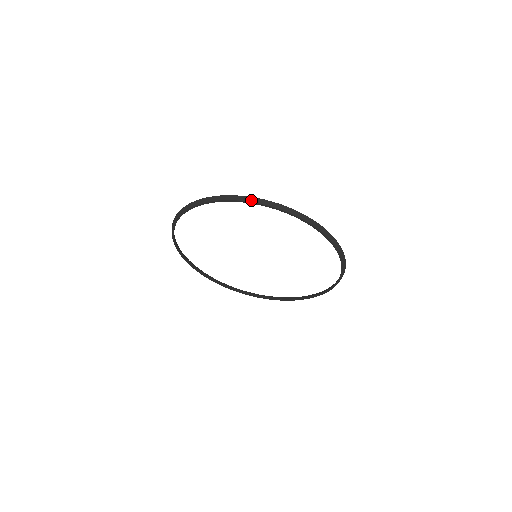
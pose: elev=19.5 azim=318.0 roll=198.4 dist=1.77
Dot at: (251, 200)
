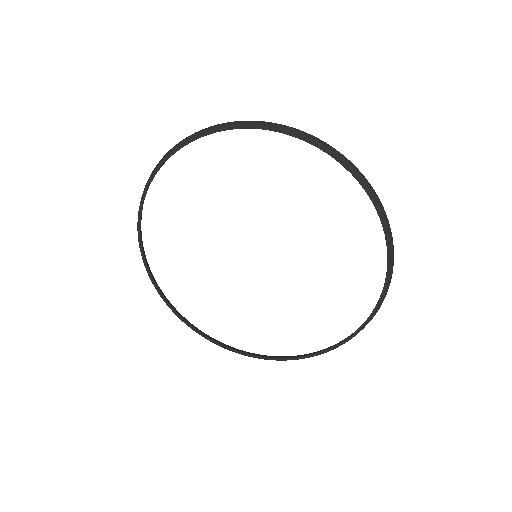
Dot at: (300, 133)
